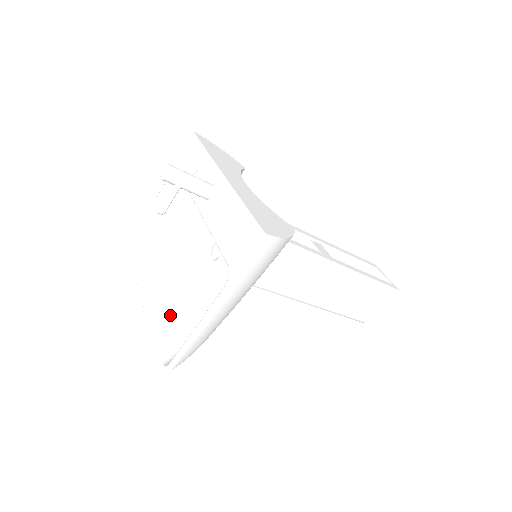
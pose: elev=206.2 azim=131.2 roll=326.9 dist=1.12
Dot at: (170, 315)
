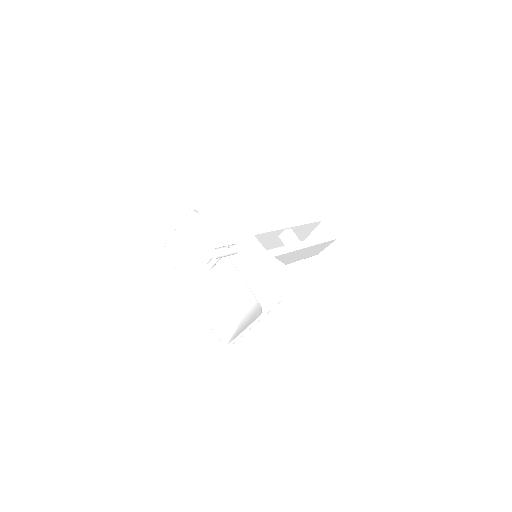
Dot at: (214, 307)
